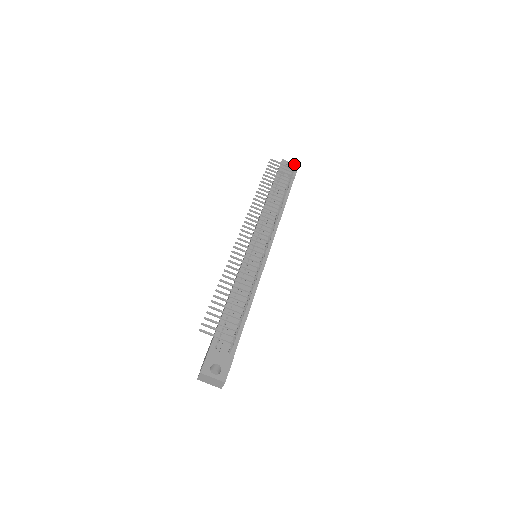
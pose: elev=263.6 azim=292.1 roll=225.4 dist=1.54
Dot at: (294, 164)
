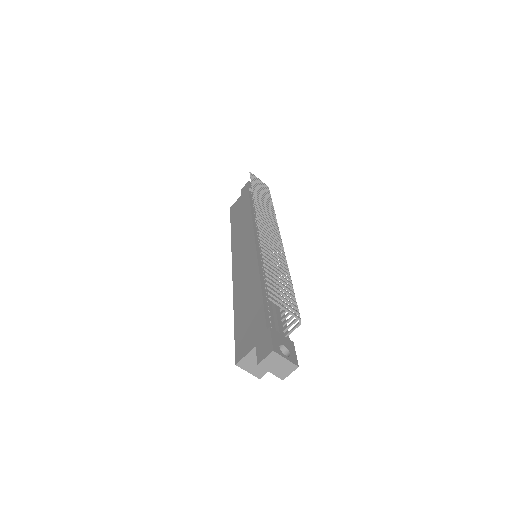
Dot at: occluded
